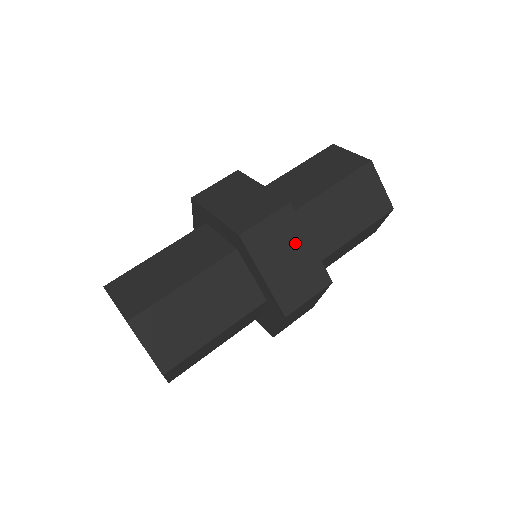
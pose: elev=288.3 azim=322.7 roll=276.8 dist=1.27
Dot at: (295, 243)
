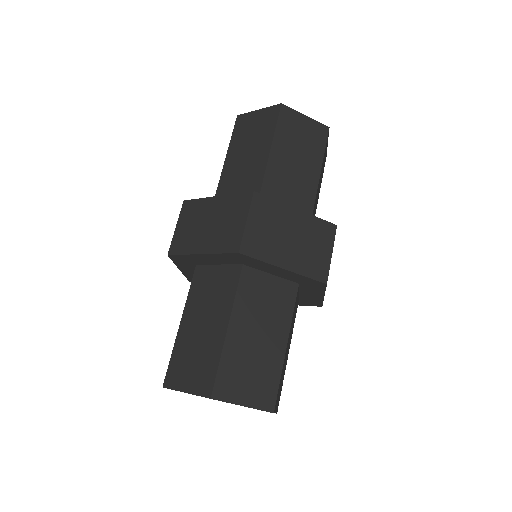
Dot at: (285, 220)
